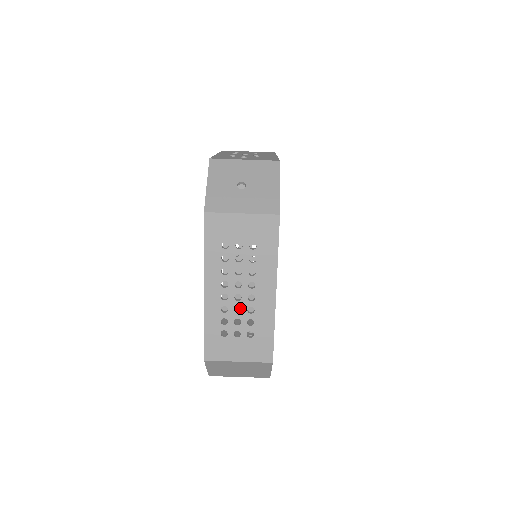
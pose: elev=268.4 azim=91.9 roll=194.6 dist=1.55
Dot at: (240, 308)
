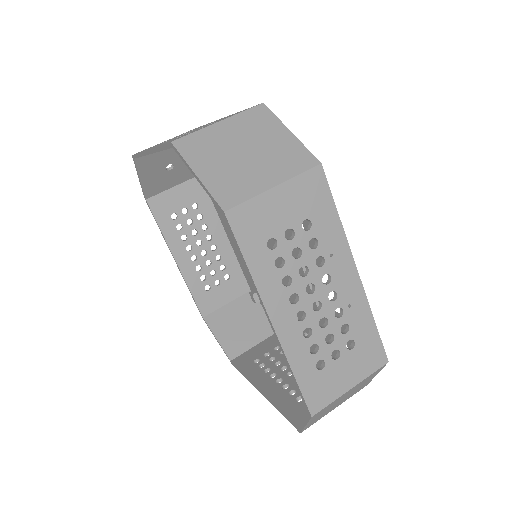
Dot at: occluded
